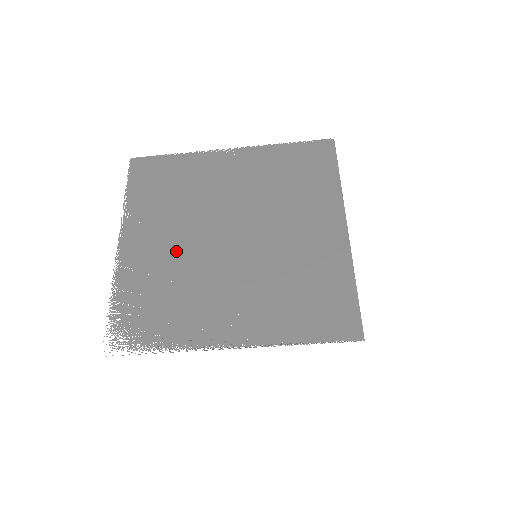
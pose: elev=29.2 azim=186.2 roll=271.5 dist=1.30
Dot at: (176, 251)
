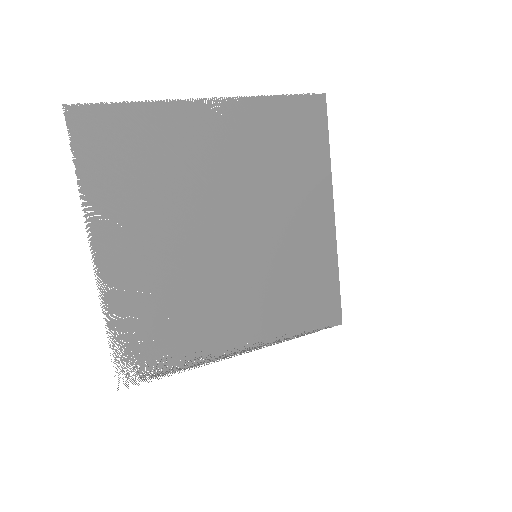
Dot at: (171, 259)
